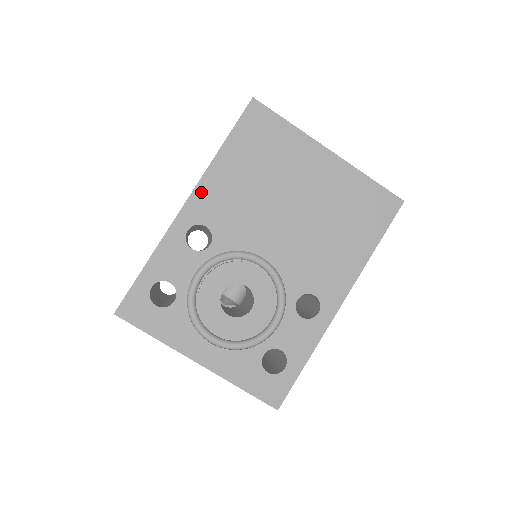
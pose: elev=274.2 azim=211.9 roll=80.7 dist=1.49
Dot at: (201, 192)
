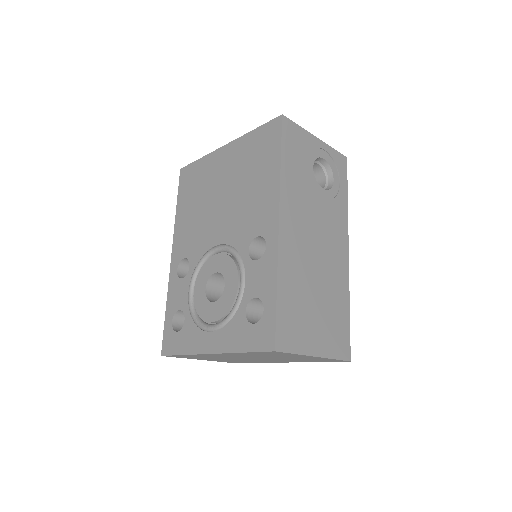
Dot at: (176, 242)
